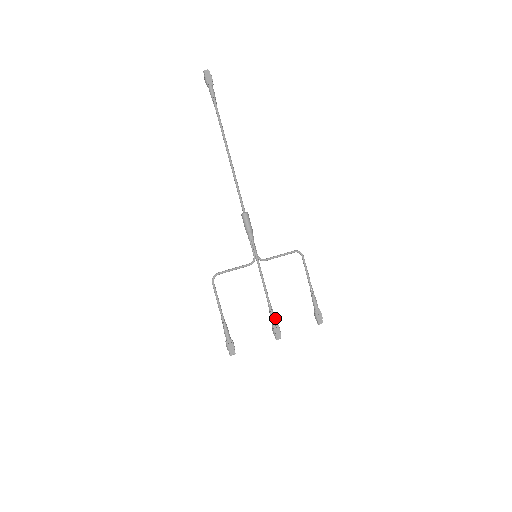
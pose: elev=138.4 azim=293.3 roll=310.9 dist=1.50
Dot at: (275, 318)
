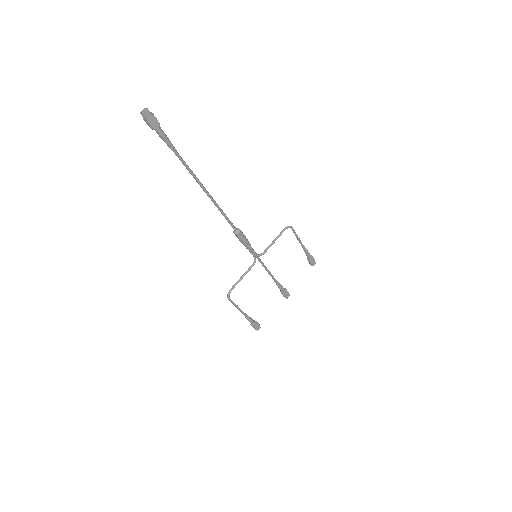
Dot at: (282, 287)
